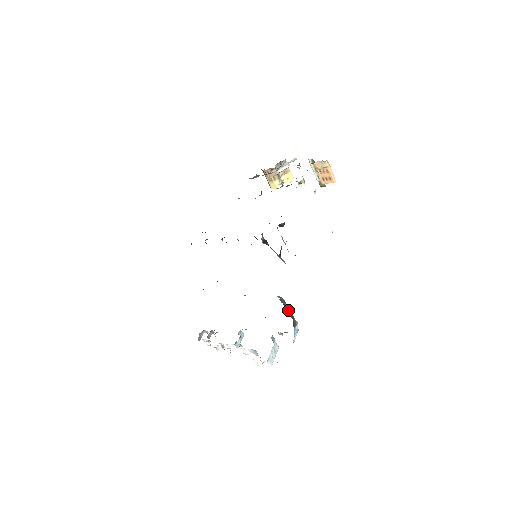
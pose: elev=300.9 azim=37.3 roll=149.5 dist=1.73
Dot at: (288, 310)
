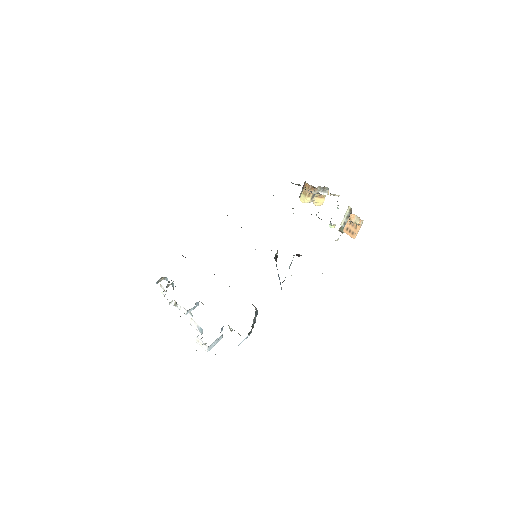
Dot at: (254, 321)
